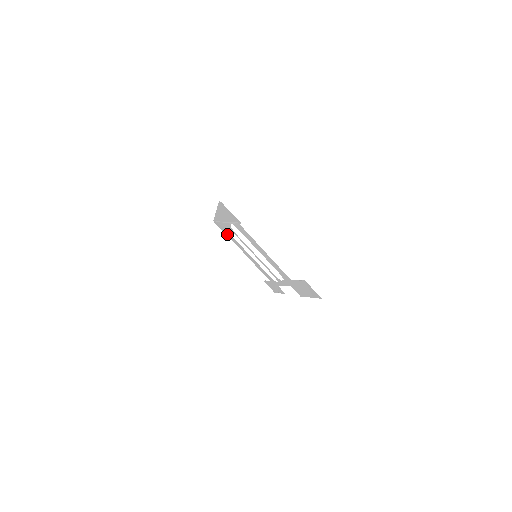
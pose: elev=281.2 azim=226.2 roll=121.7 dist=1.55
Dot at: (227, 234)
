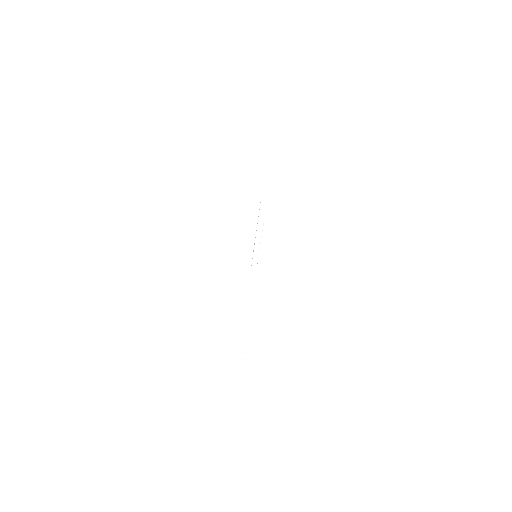
Dot at: occluded
